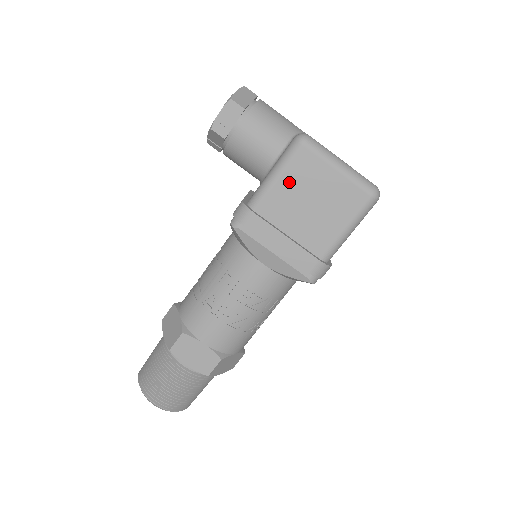
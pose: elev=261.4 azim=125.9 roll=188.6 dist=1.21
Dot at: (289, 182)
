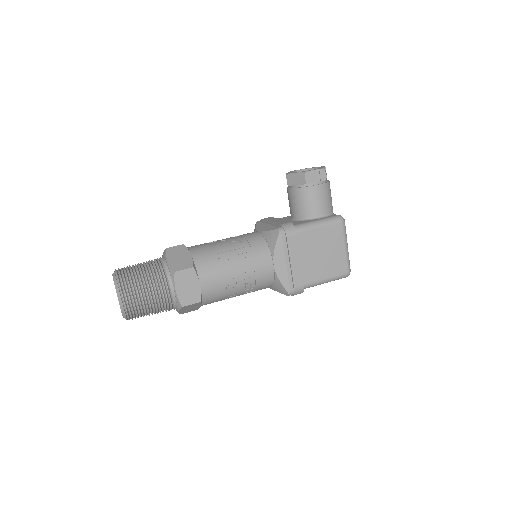
Dot at: (322, 234)
